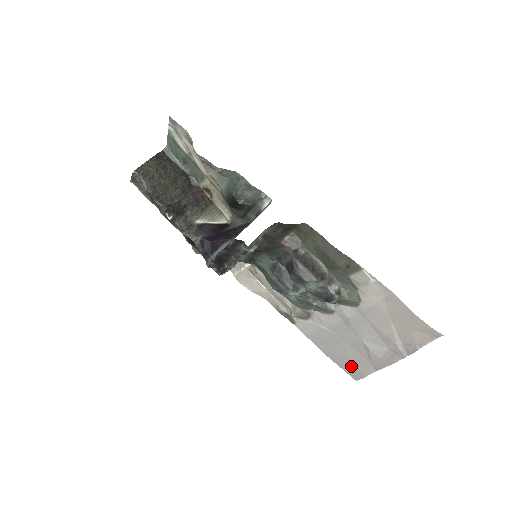
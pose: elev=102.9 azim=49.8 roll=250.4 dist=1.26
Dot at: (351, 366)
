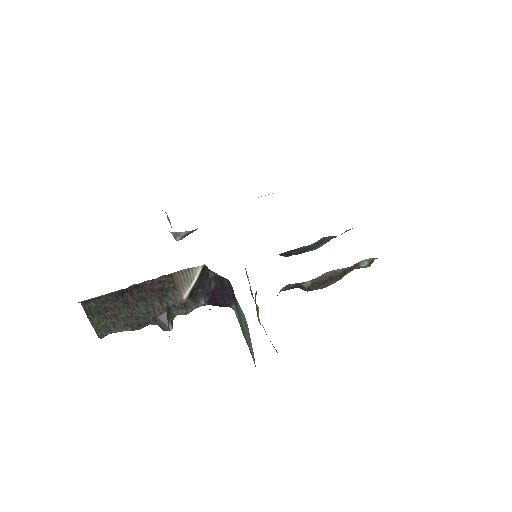
Dot at: occluded
